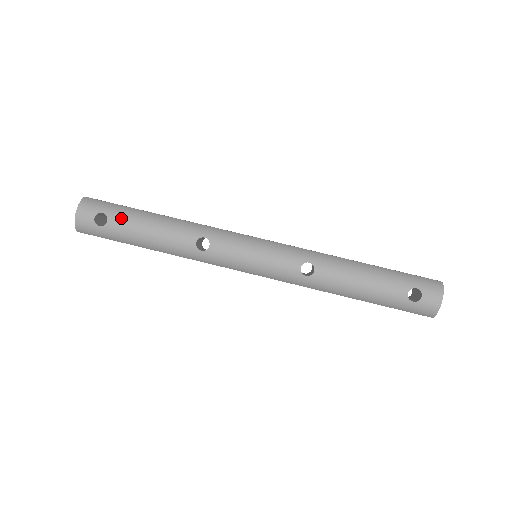
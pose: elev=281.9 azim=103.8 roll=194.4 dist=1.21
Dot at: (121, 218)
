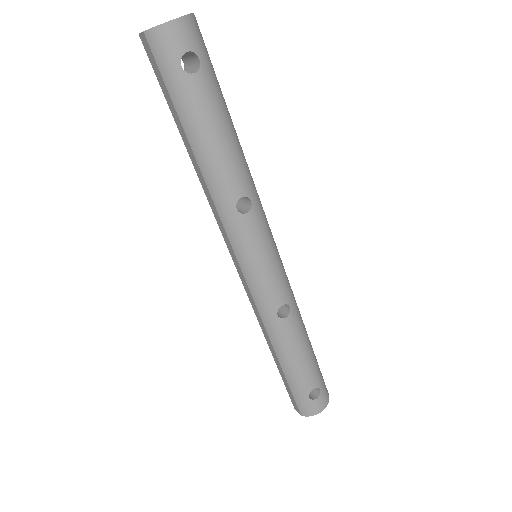
Dot at: (210, 89)
